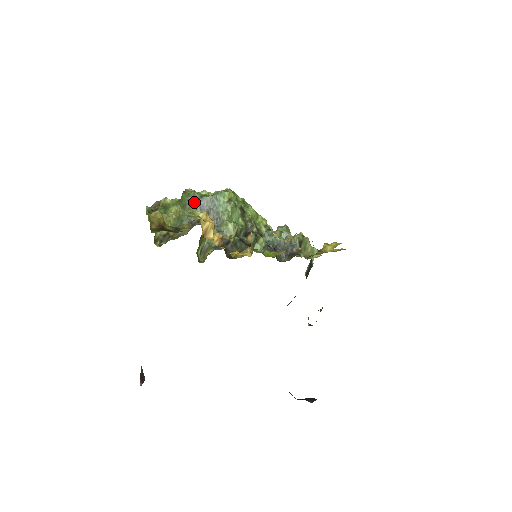
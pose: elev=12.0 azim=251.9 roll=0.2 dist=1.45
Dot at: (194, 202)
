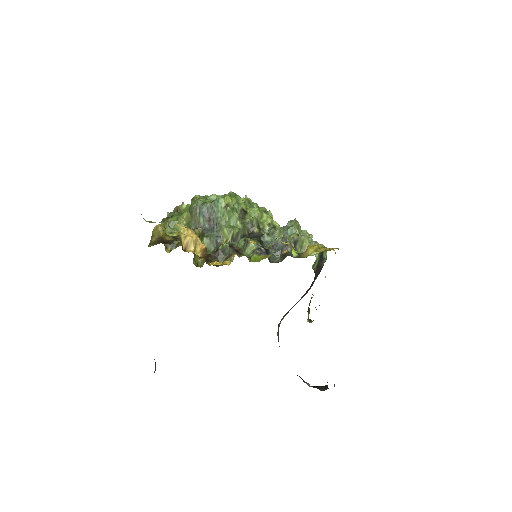
Dot at: (197, 209)
